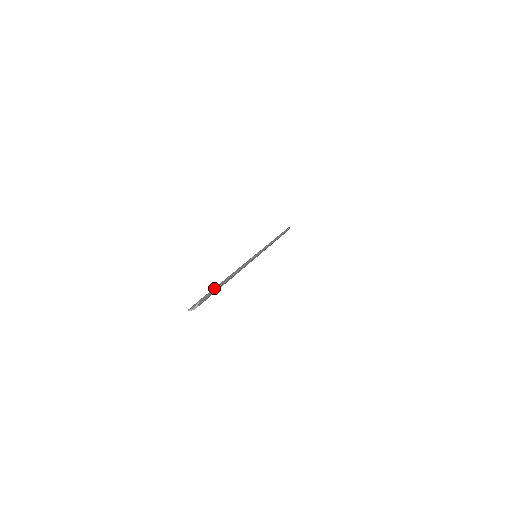
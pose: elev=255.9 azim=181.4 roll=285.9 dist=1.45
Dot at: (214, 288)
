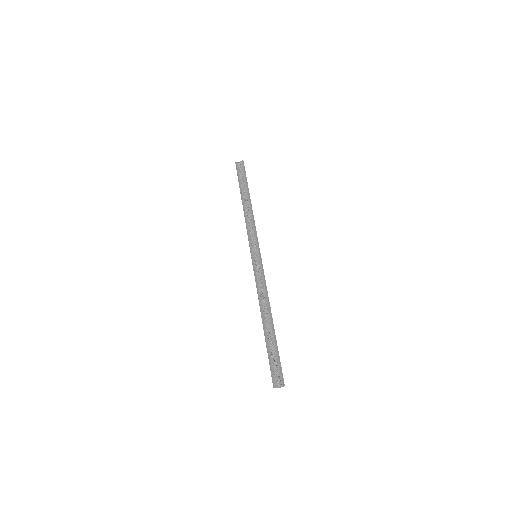
Dot at: (279, 357)
